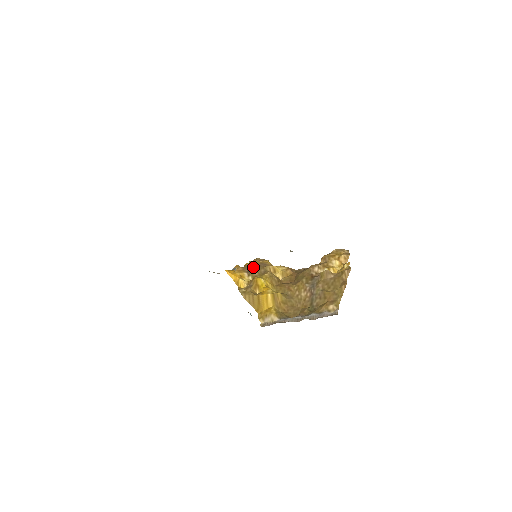
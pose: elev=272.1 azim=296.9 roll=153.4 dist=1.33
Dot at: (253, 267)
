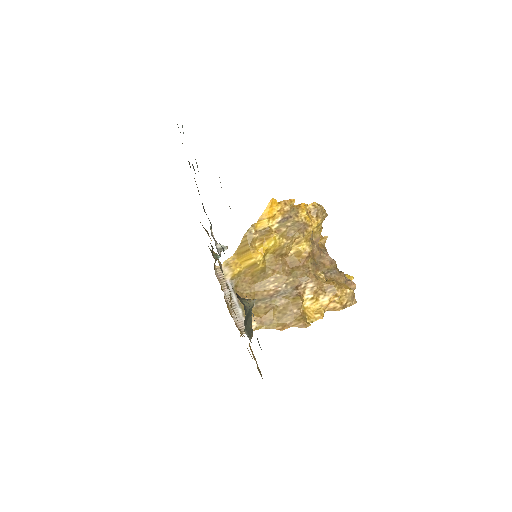
Dot at: (294, 219)
